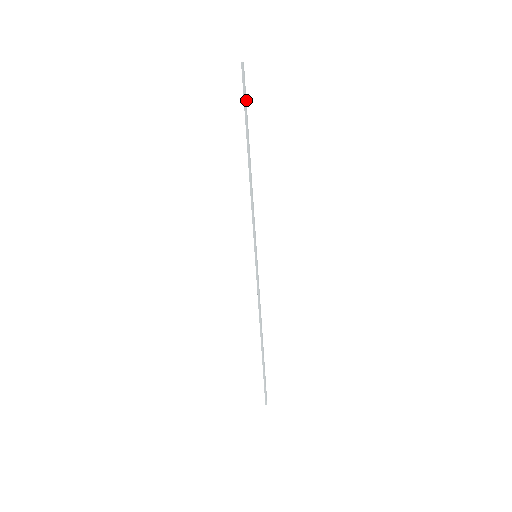
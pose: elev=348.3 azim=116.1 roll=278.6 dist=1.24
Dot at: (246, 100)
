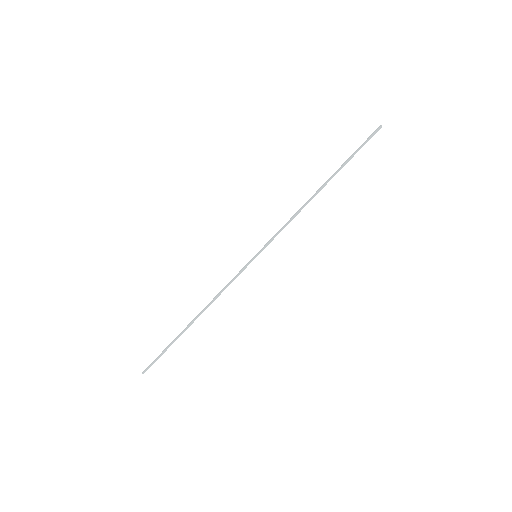
Dot at: occluded
